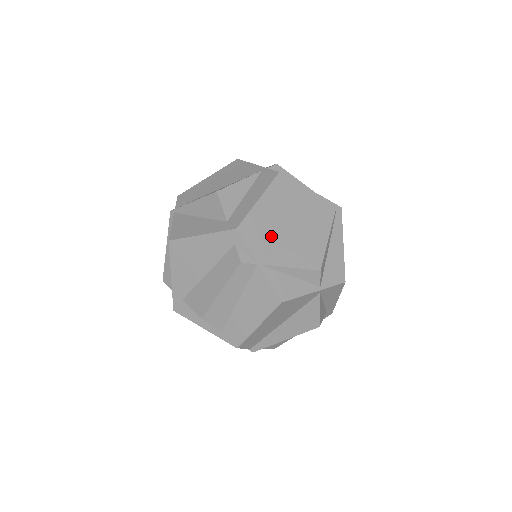
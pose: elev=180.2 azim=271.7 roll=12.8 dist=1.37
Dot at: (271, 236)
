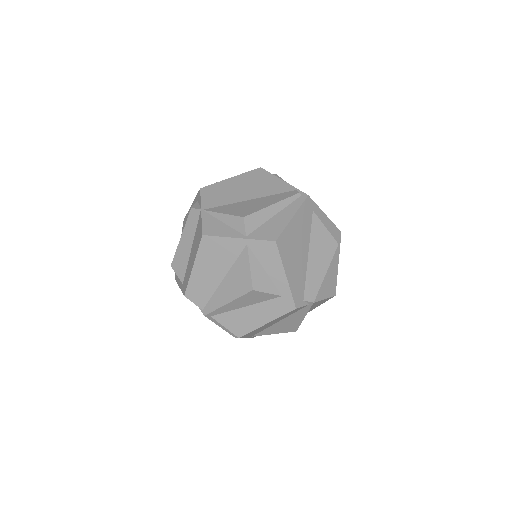
Dot at: (225, 198)
